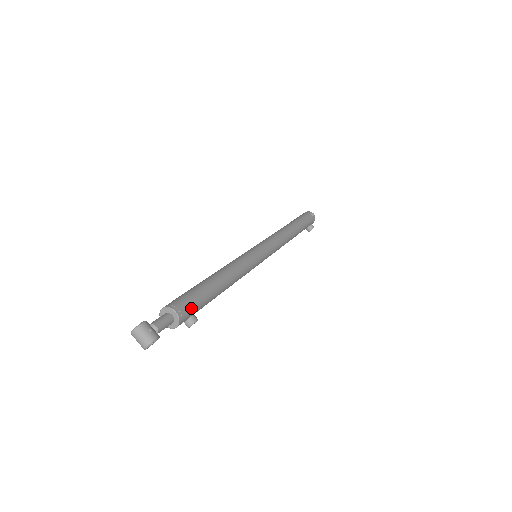
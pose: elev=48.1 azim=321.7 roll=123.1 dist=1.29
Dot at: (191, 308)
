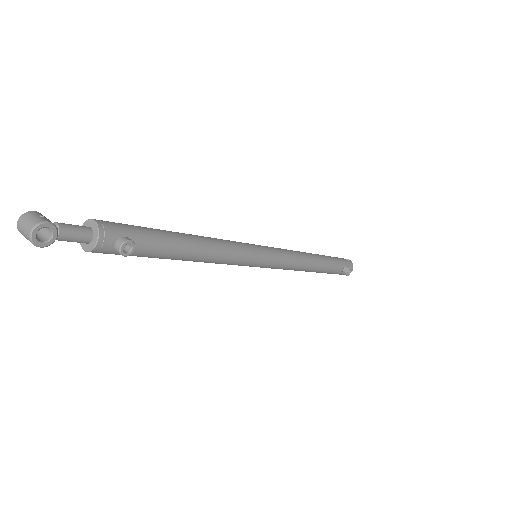
Dot at: (124, 229)
